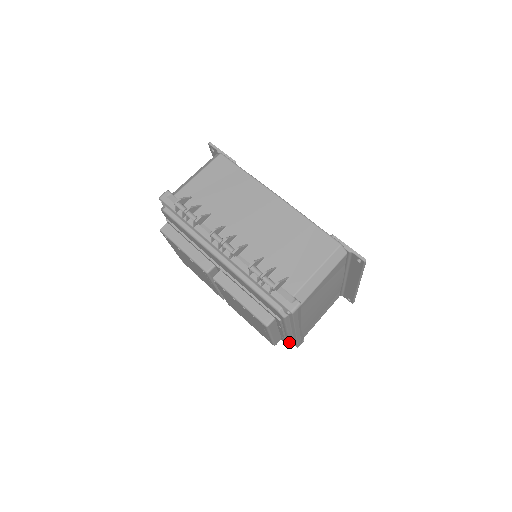
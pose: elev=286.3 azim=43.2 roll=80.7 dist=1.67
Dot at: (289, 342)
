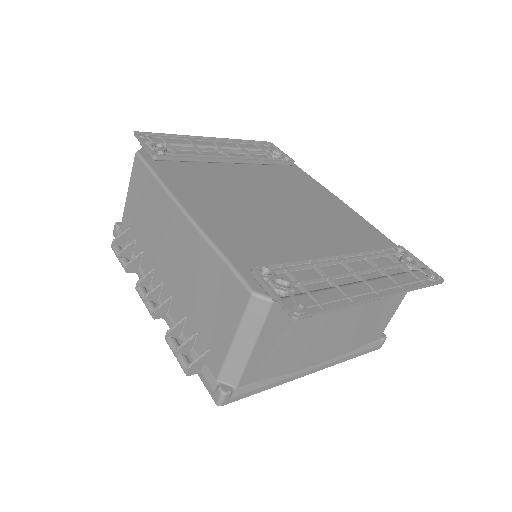
Dot at: occluded
